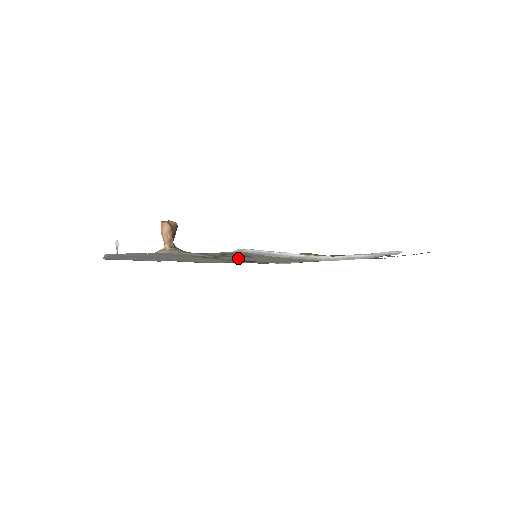
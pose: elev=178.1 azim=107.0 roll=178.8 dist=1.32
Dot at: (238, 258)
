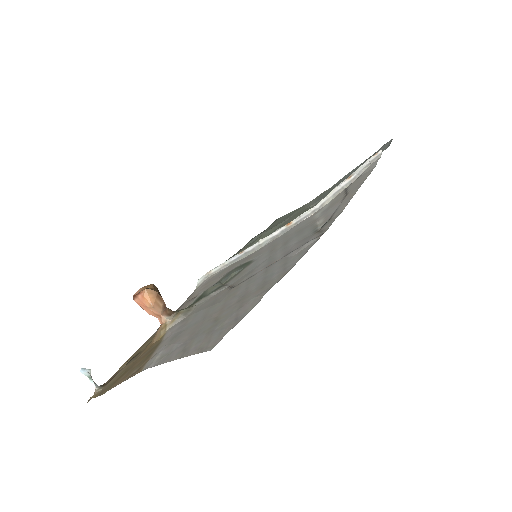
Dot at: (256, 265)
